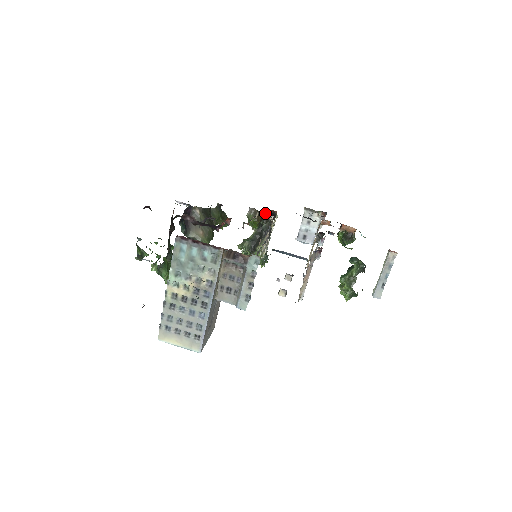
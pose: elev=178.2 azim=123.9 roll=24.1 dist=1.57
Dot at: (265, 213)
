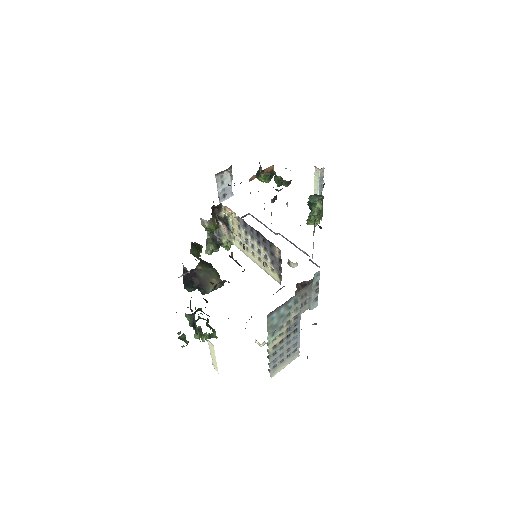
Dot at: occluded
